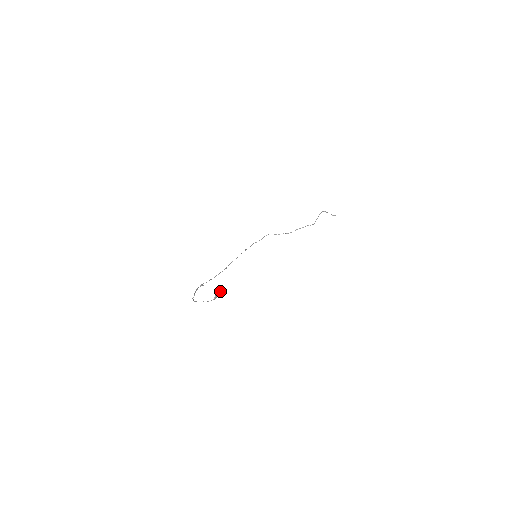
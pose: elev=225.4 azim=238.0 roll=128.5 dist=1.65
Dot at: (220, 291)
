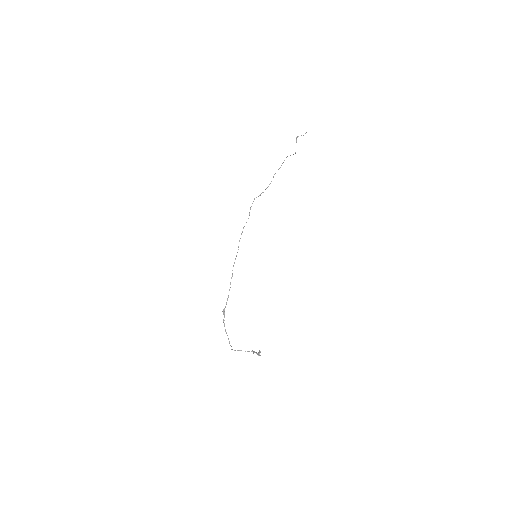
Dot at: (259, 353)
